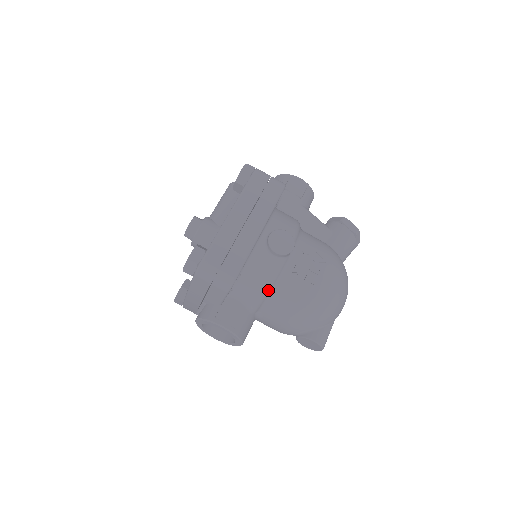
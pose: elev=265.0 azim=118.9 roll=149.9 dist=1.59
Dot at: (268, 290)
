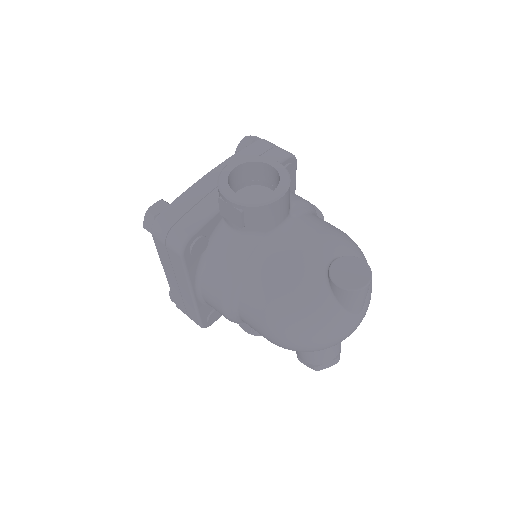
Dot at: (309, 205)
